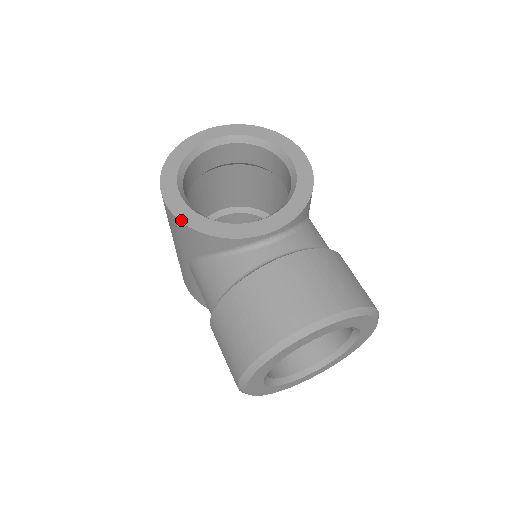
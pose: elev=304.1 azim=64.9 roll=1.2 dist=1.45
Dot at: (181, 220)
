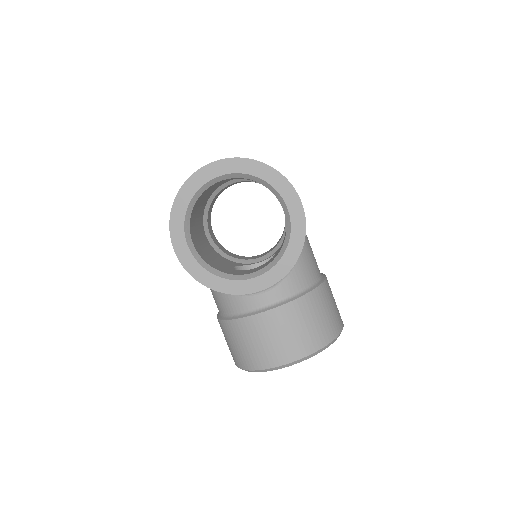
Dot at: (189, 273)
